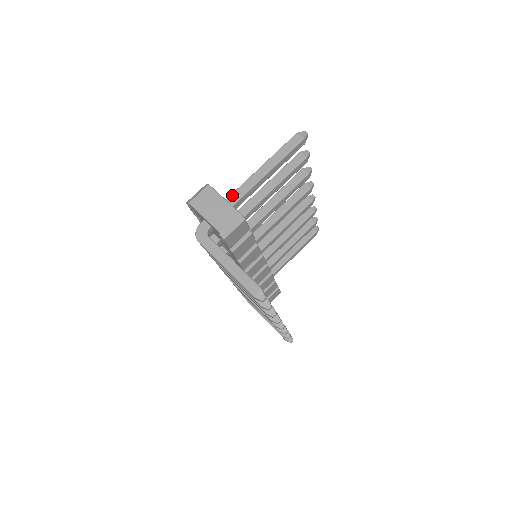
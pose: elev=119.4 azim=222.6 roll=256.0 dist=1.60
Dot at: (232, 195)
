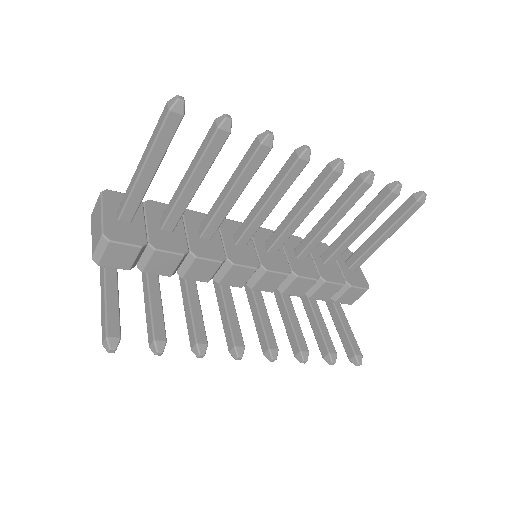
Dot at: (120, 203)
